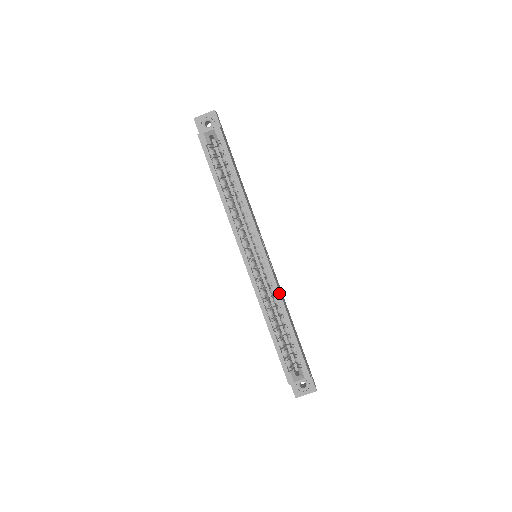
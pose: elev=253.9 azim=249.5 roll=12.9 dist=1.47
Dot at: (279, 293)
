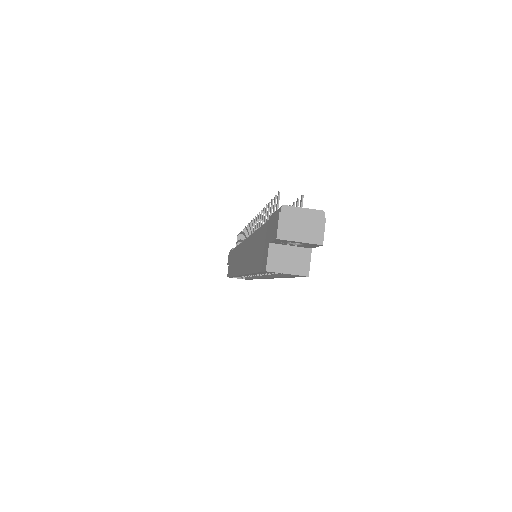
Dot at: occluded
